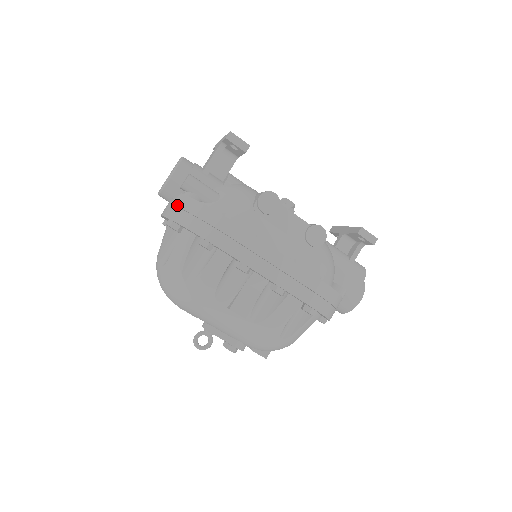
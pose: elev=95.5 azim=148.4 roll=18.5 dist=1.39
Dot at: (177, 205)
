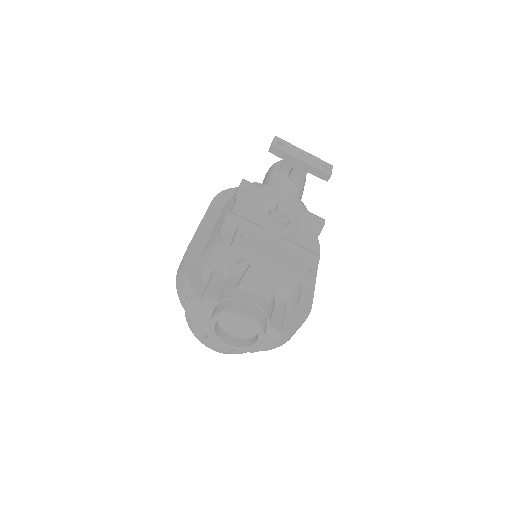
Dot at: (261, 343)
